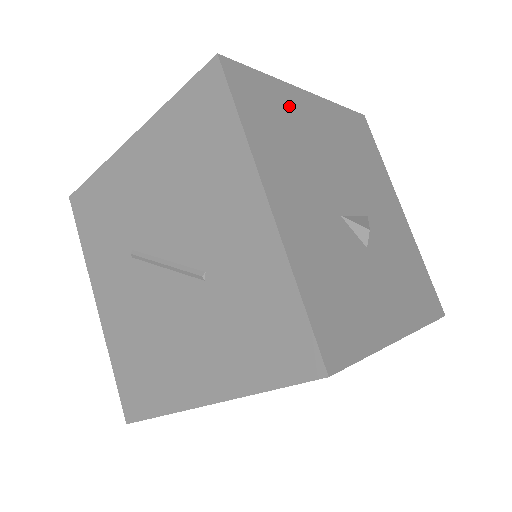
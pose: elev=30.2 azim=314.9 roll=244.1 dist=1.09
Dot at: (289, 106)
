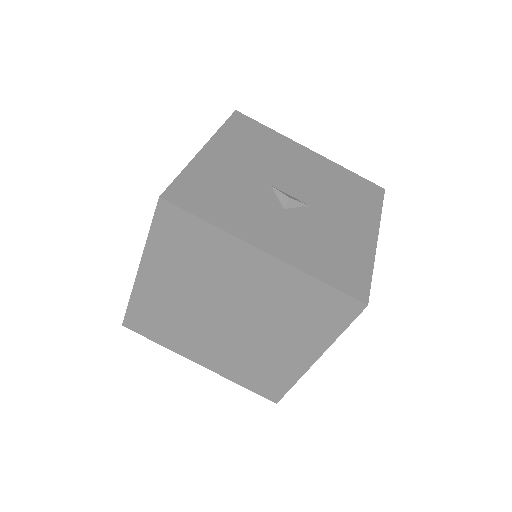
Dot at: (279, 143)
